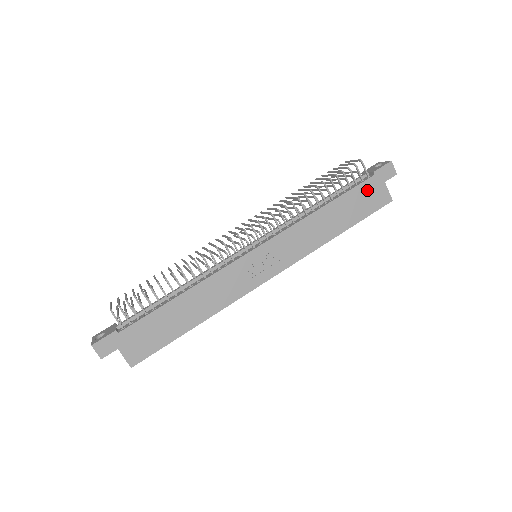
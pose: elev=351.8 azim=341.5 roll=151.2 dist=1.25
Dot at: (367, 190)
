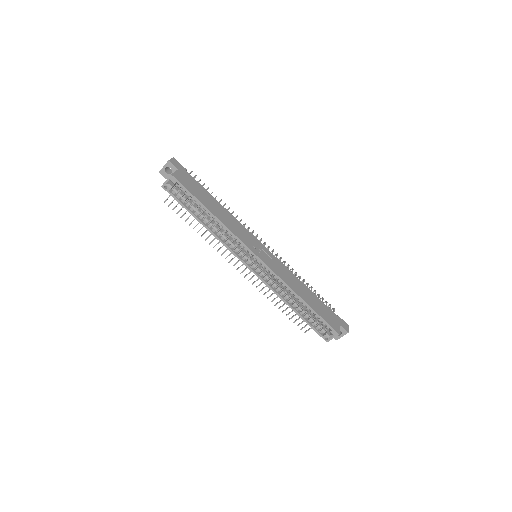
Dot at: (330, 313)
